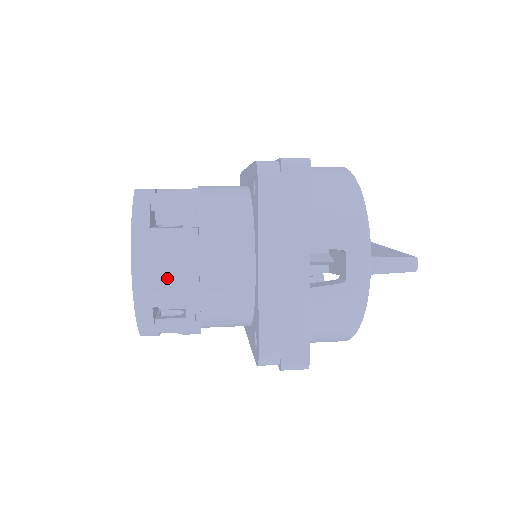
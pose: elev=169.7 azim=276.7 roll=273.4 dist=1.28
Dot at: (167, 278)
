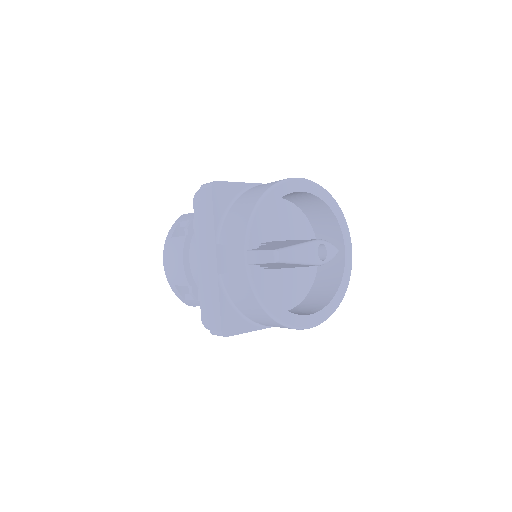
Dot at: (174, 267)
